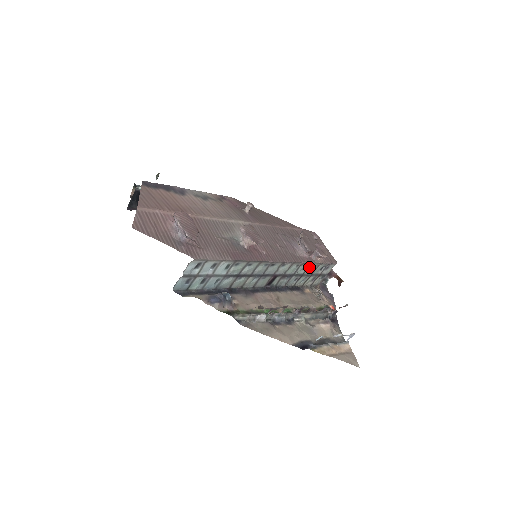
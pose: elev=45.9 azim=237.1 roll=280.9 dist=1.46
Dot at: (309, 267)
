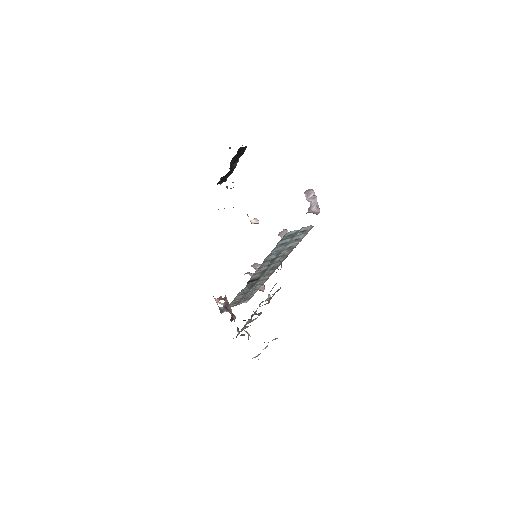
Dot at: (254, 290)
